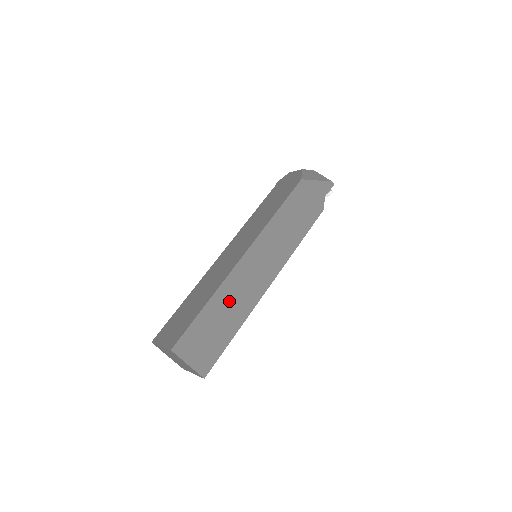
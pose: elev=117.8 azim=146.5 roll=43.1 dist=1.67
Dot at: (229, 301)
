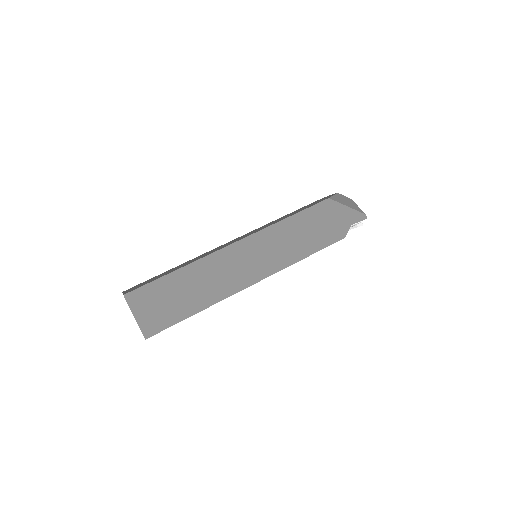
Dot at: (202, 278)
